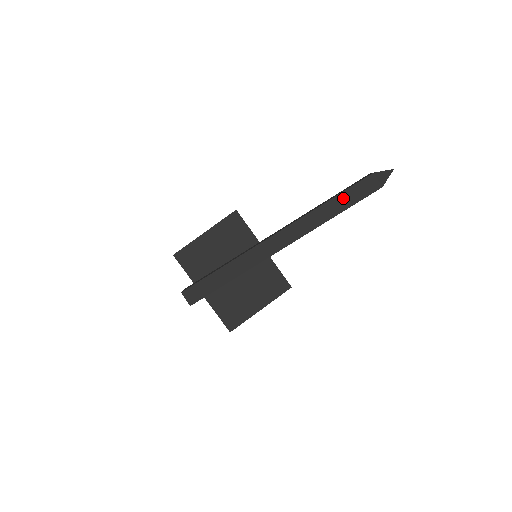
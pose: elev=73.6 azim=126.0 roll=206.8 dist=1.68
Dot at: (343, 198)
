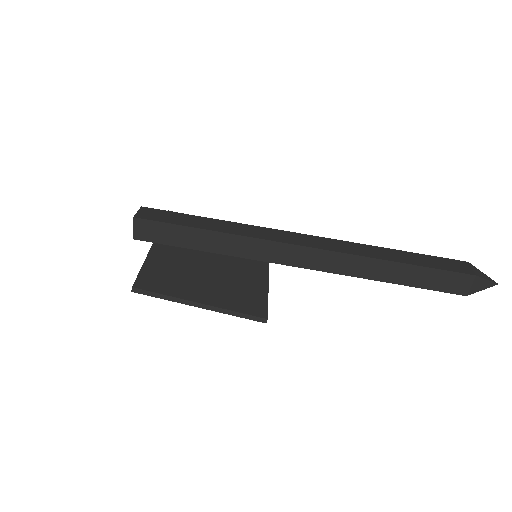
Dot at: (414, 257)
